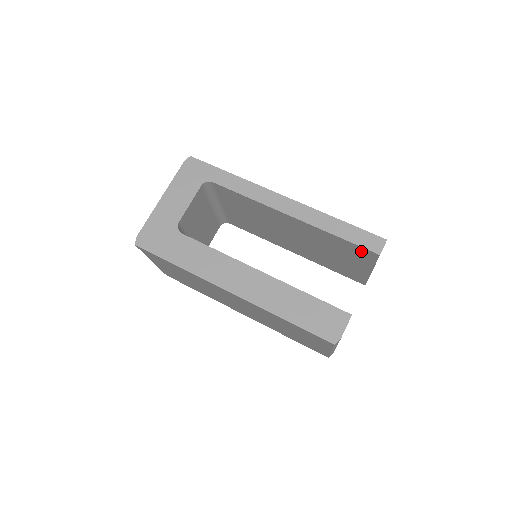
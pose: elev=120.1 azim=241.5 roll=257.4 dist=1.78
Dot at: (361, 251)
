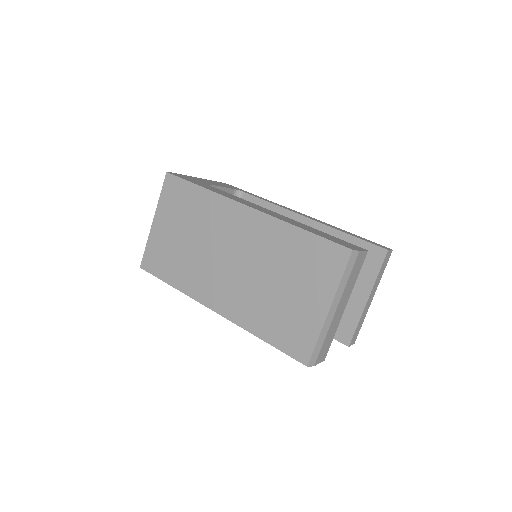
Dot at: (368, 253)
